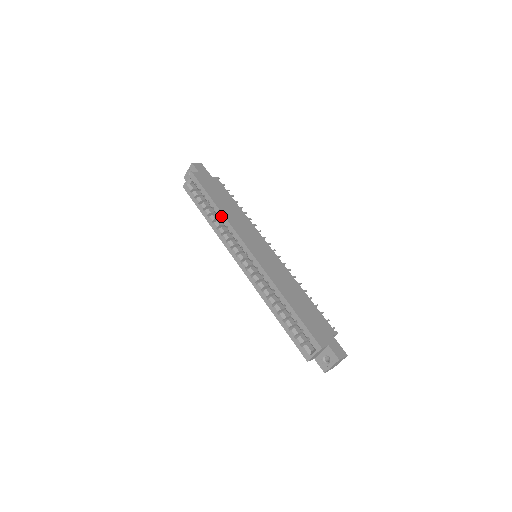
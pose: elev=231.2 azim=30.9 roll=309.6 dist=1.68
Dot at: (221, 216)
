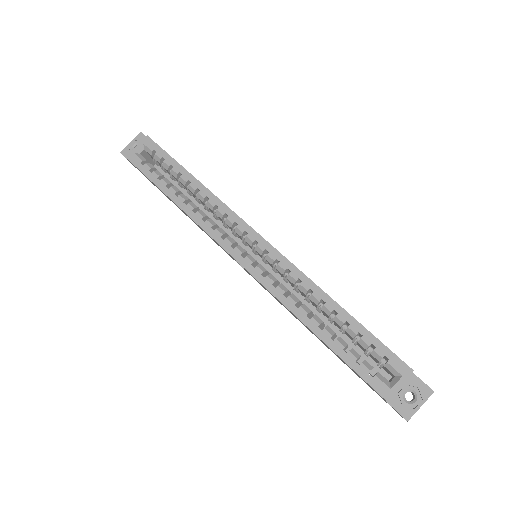
Dot at: (204, 192)
